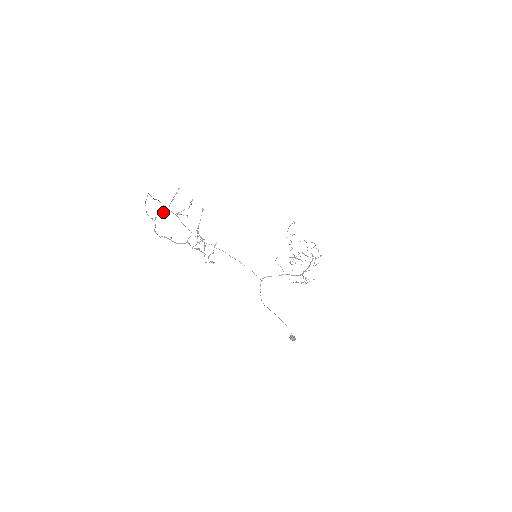
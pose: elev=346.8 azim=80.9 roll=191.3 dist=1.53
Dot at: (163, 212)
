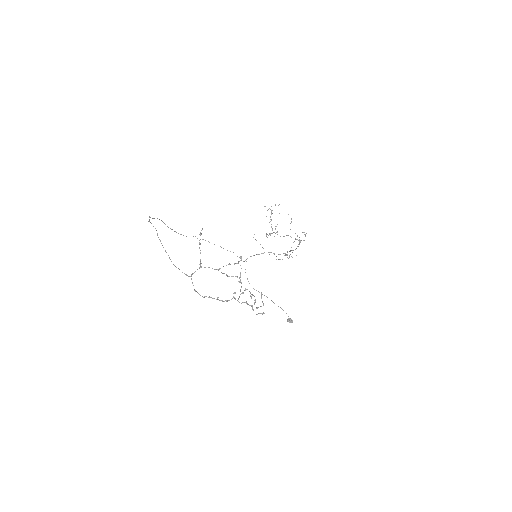
Dot at: occluded
